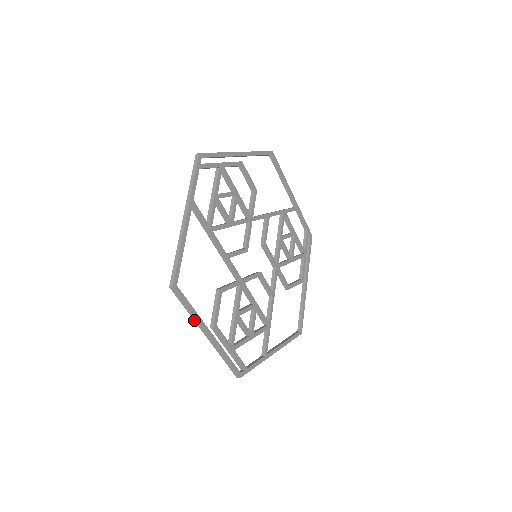
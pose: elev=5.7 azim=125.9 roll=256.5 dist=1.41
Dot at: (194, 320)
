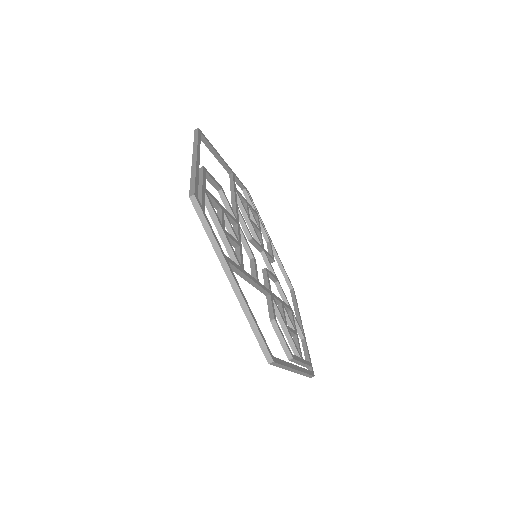
Dot at: (193, 148)
